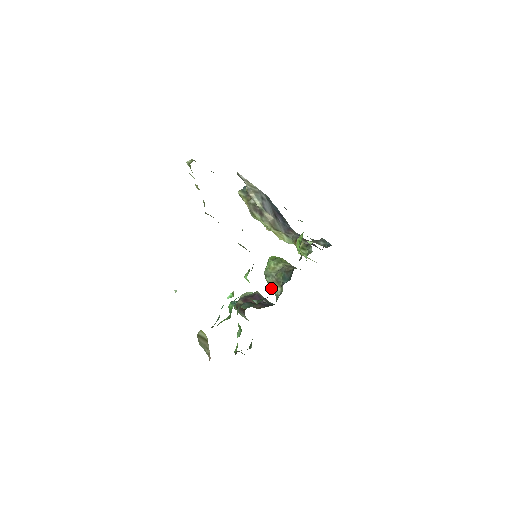
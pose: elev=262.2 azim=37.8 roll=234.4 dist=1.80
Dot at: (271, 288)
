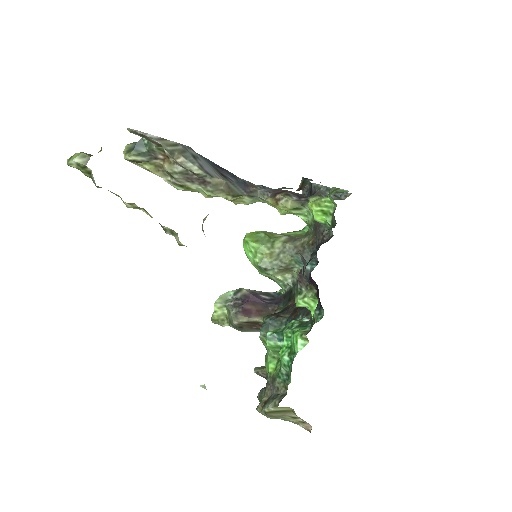
Dot at: occluded
